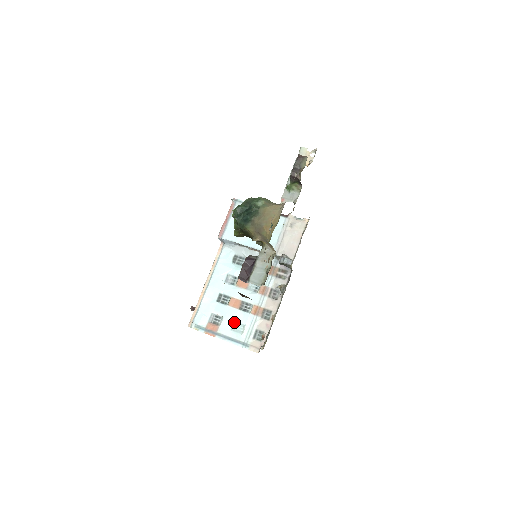
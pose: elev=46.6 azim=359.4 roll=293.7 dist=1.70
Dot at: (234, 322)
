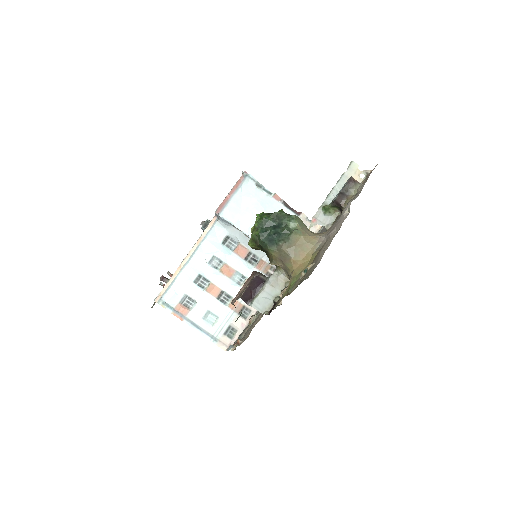
Dot at: (208, 311)
